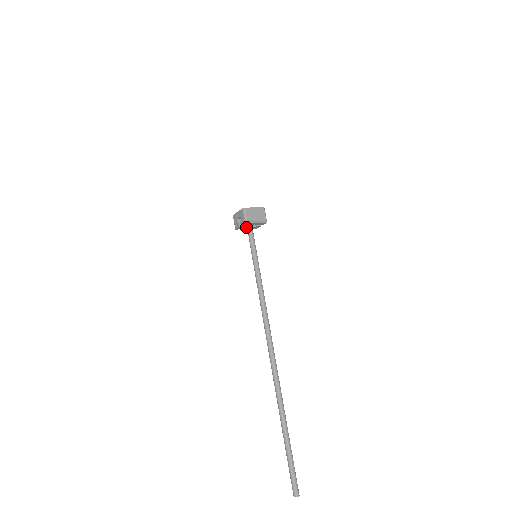
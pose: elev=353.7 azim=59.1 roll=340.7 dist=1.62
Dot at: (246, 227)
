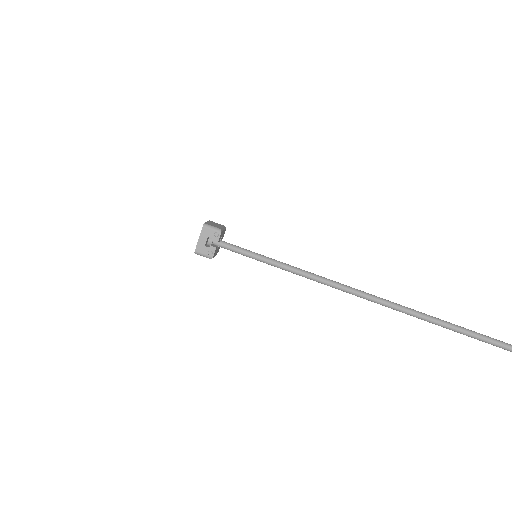
Dot at: (216, 249)
